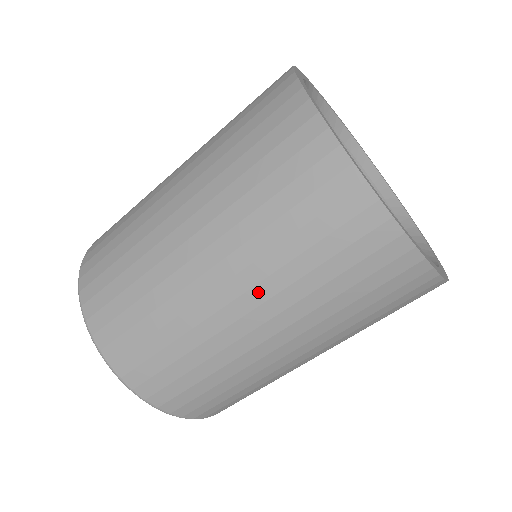
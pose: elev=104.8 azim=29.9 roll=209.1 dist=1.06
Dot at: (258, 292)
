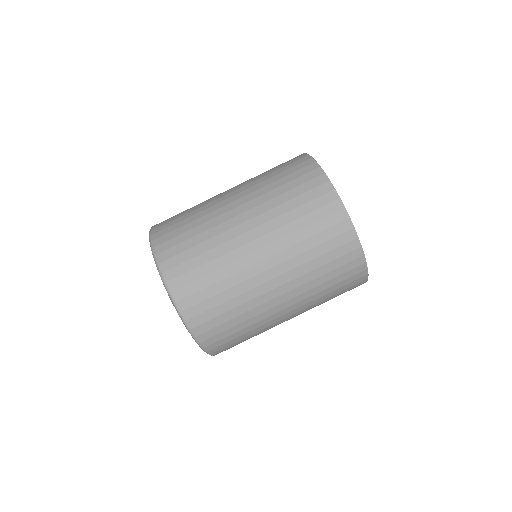
Dot at: (264, 227)
